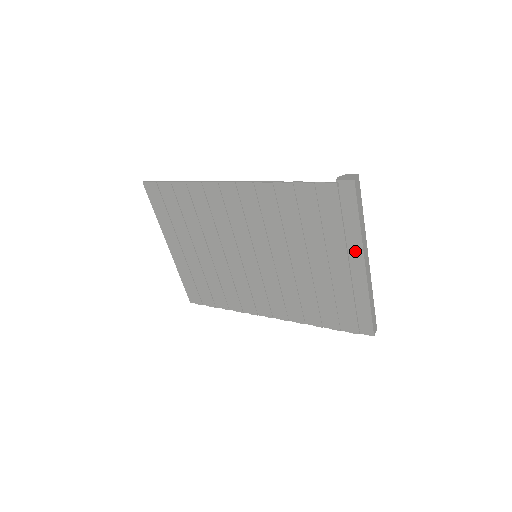
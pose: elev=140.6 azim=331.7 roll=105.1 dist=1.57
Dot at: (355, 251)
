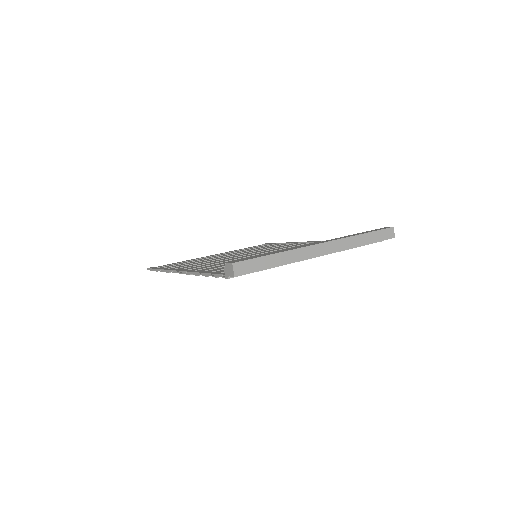
Dot at: occluded
